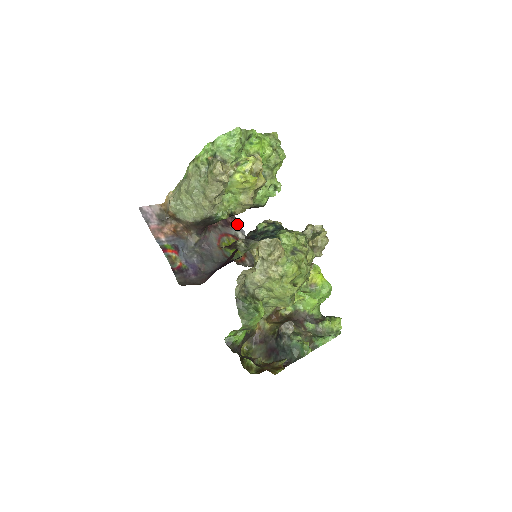
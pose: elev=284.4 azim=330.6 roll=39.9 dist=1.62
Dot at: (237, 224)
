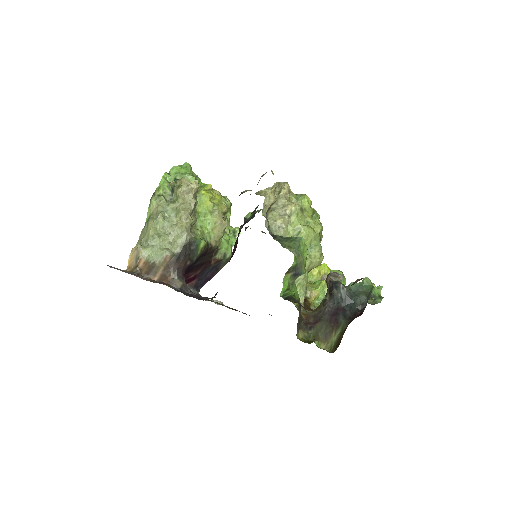
Dot at: occluded
